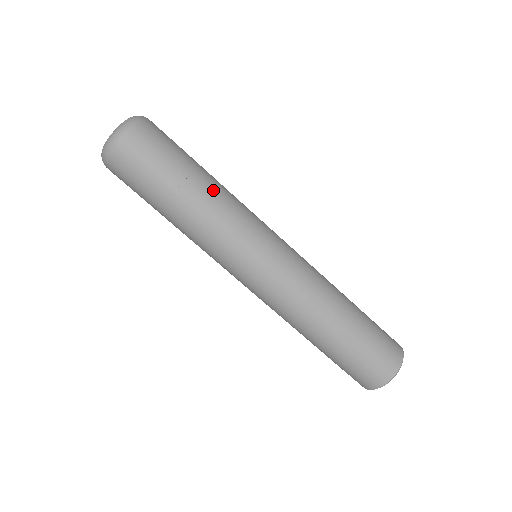
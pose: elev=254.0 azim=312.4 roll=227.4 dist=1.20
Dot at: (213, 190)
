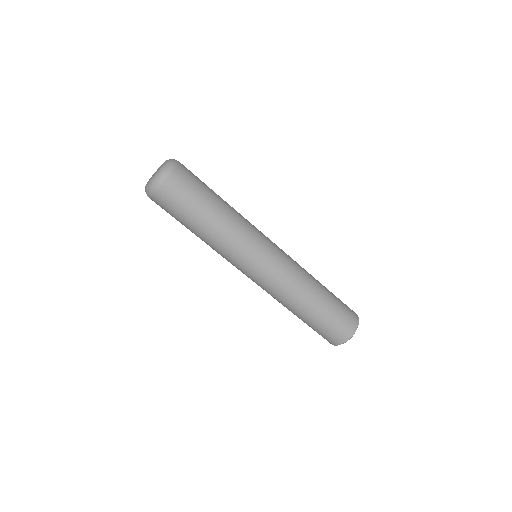
Dot at: (230, 206)
